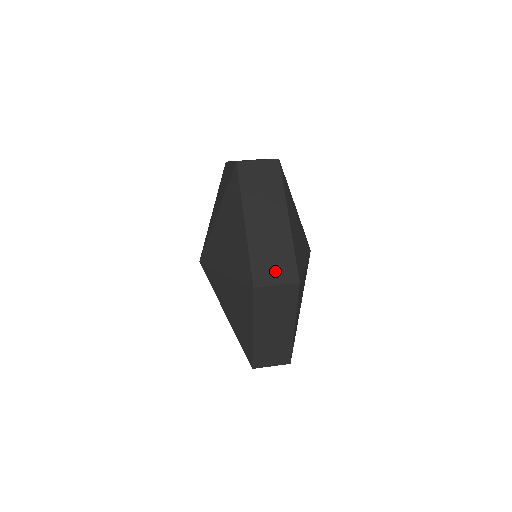
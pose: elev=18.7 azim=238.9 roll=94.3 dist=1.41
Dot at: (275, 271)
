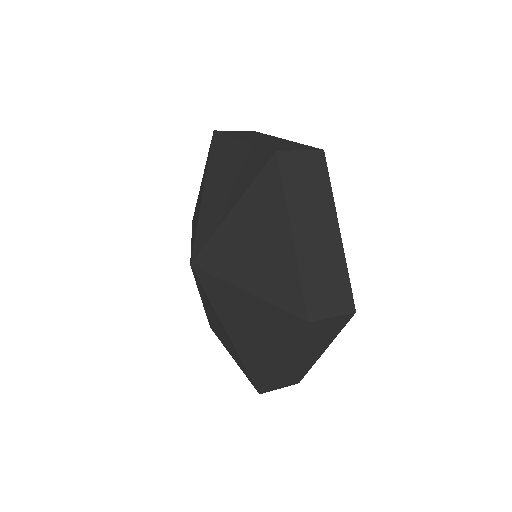
Dot at: (292, 148)
